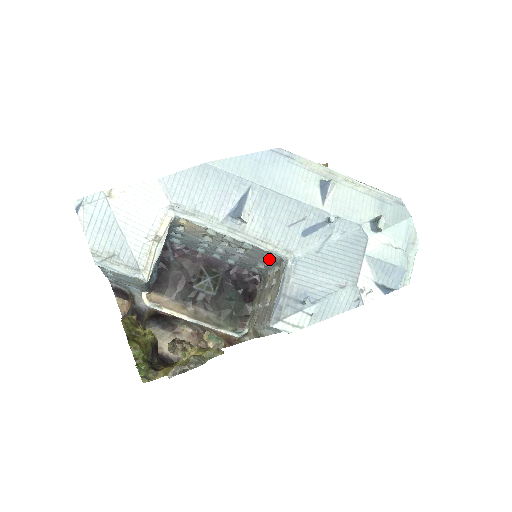
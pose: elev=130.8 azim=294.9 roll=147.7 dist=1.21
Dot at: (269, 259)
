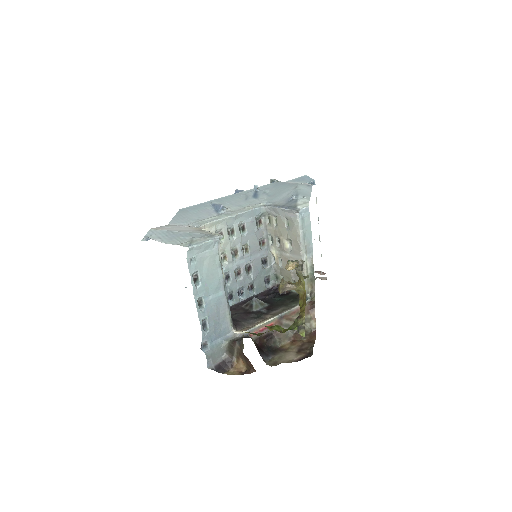
Dot at: (262, 247)
